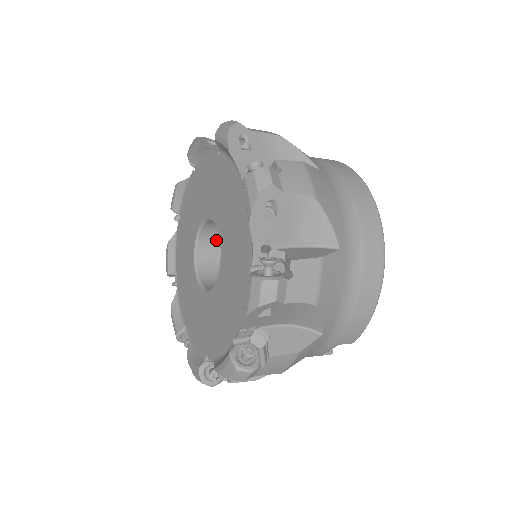
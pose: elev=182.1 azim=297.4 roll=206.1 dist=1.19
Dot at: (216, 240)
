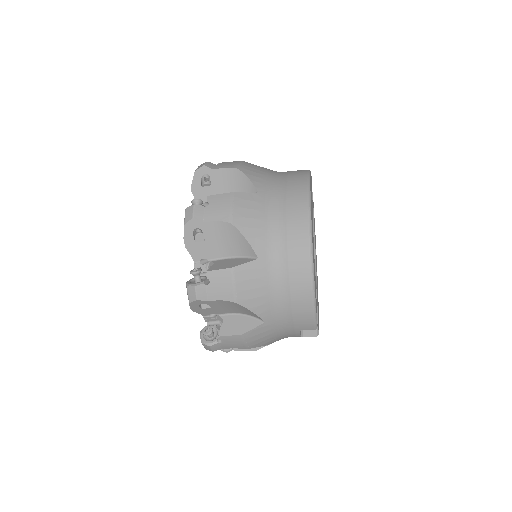
Dot at: occluded
